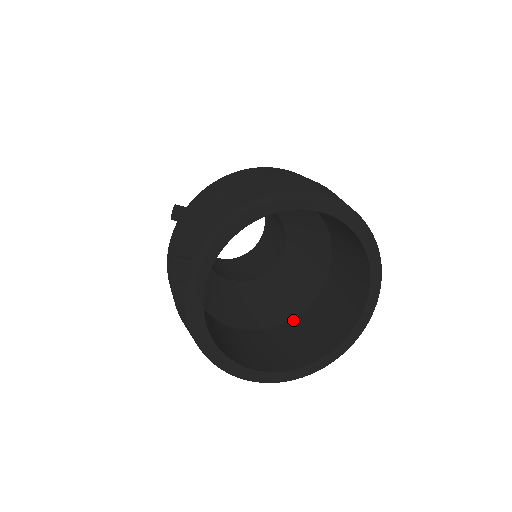
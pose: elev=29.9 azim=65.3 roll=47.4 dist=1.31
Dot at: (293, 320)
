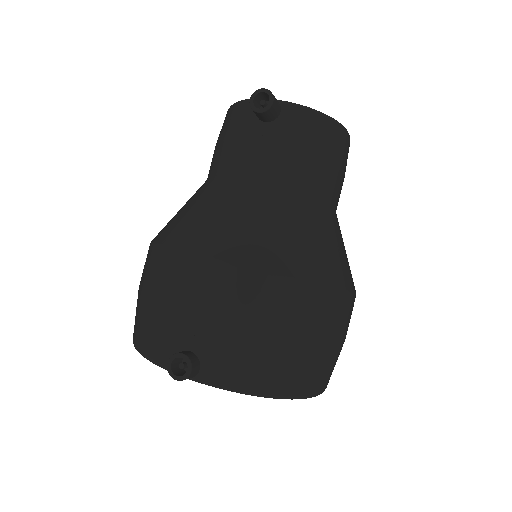
Dot at: occluded
